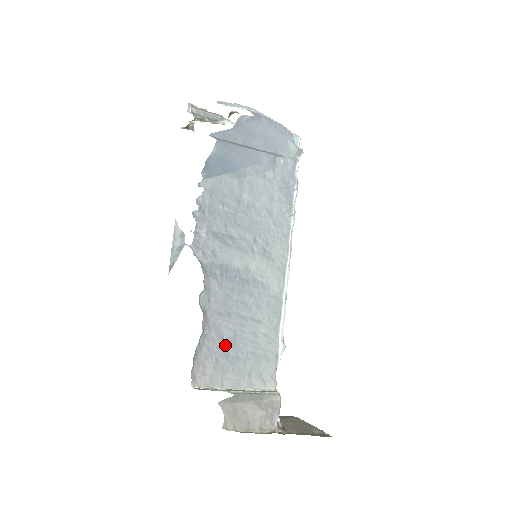
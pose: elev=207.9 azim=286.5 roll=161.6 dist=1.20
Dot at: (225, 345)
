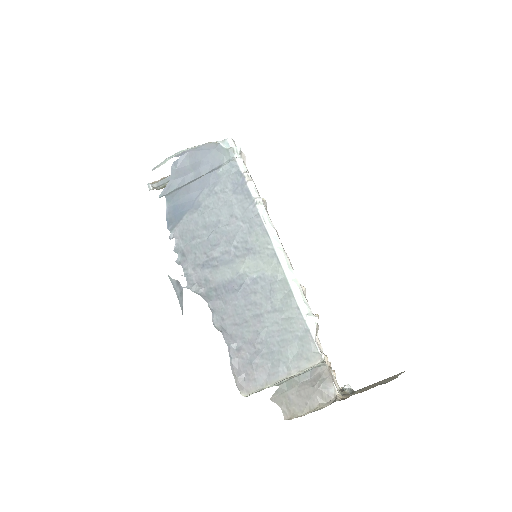
Dot at: (255, 347)
